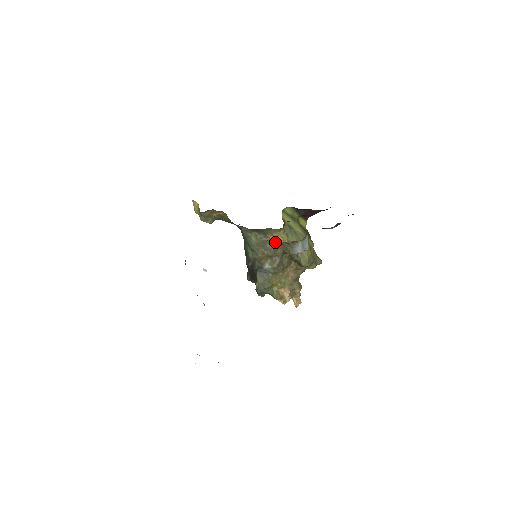
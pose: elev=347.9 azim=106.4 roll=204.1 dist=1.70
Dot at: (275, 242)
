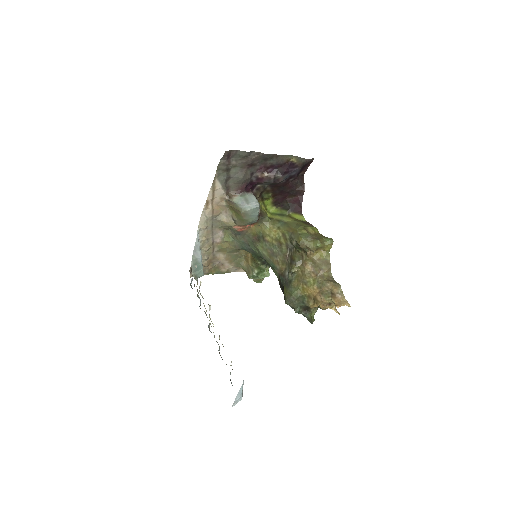
Dot at: (232, 214)
